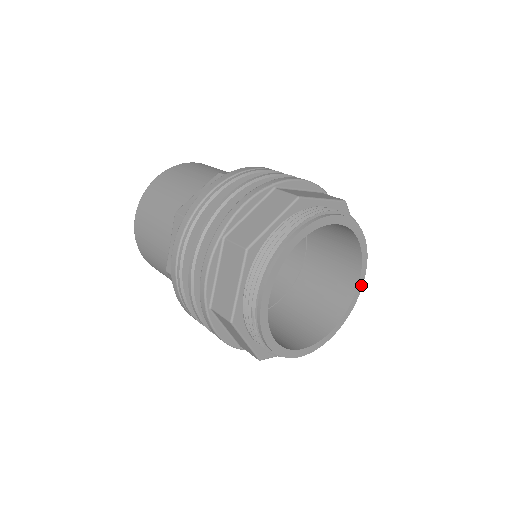
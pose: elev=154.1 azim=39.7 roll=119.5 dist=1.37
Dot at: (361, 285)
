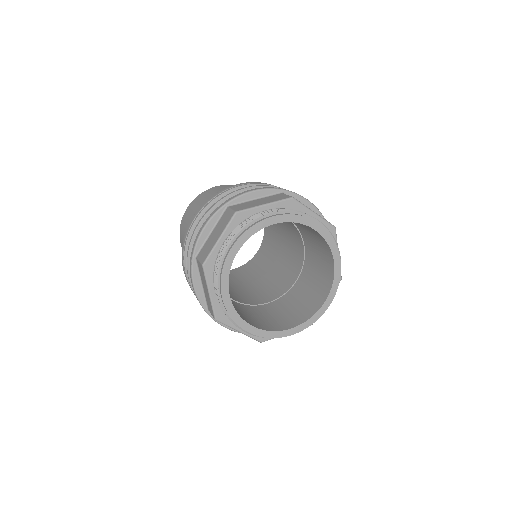
Dot at: (327, 305)
